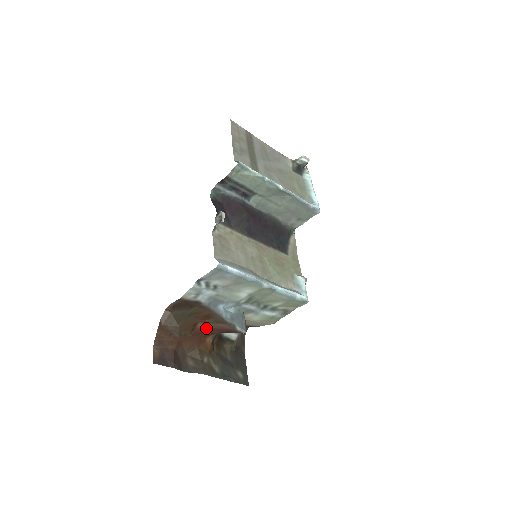
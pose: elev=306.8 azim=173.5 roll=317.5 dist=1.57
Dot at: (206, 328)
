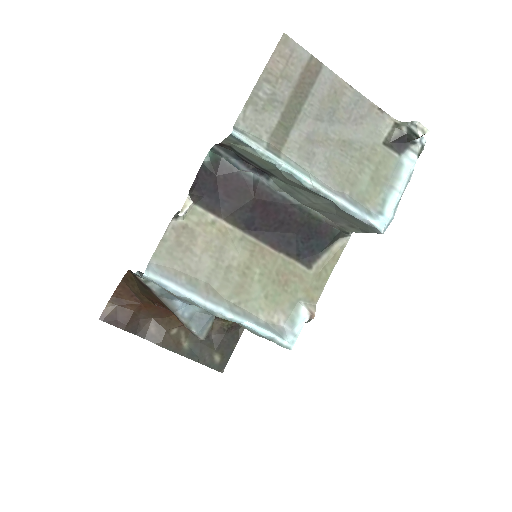
Dot at: occluded
